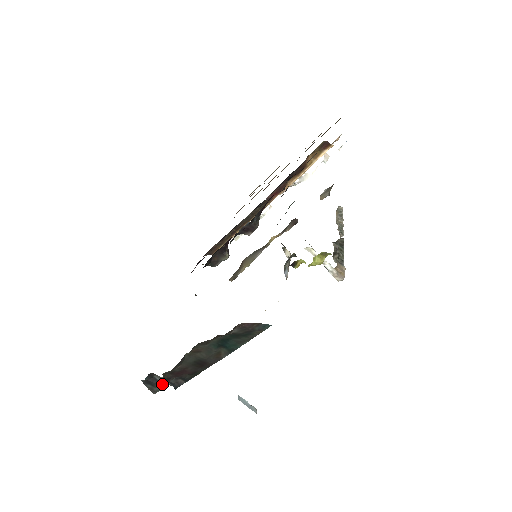
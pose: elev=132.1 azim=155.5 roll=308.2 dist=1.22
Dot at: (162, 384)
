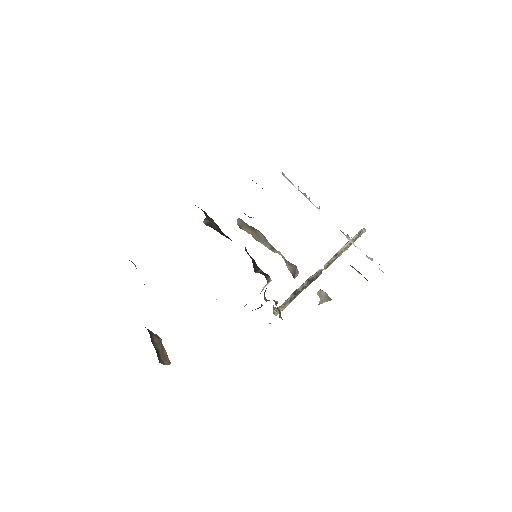
Dot at: (134, 264)
